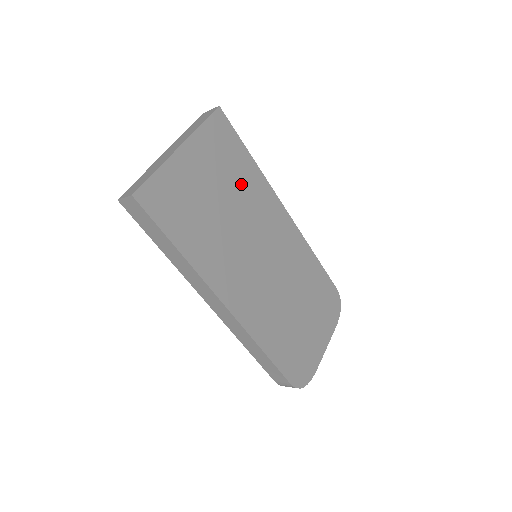
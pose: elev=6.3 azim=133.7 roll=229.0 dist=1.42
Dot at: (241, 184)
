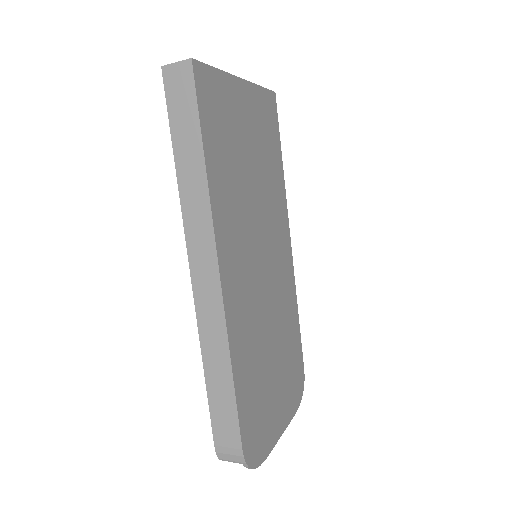
Dot at: (269, 171)
